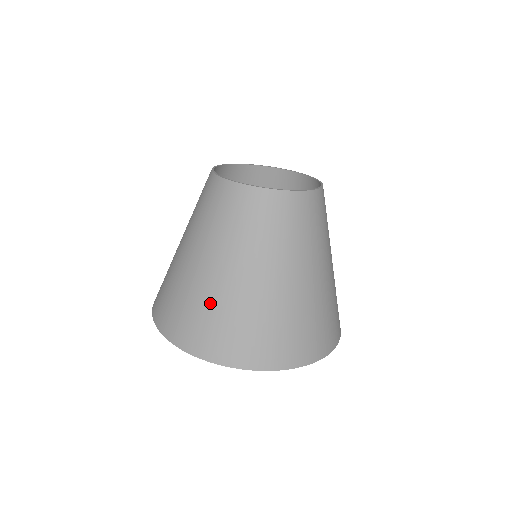
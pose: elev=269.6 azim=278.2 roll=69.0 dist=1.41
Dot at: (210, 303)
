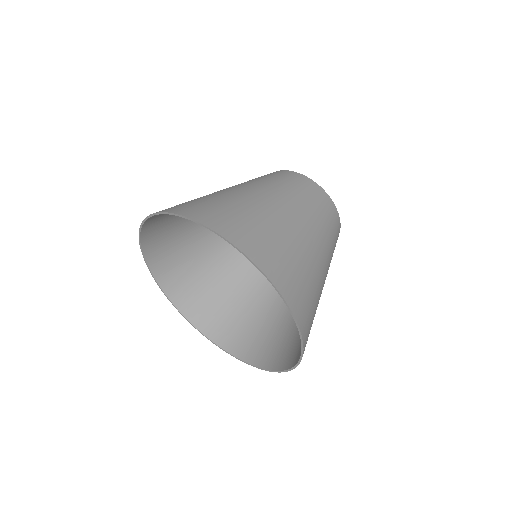
Dot at: (235, 203)
